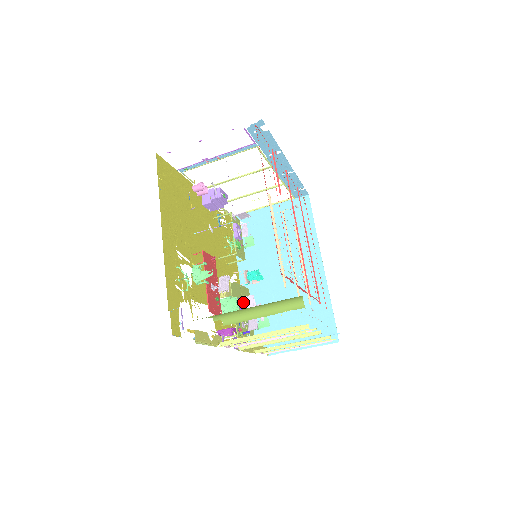
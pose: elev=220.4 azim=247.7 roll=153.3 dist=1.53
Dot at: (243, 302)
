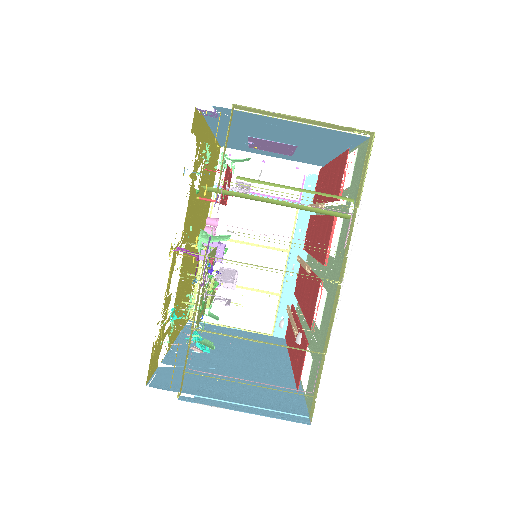
Dot at: (166, 355)
